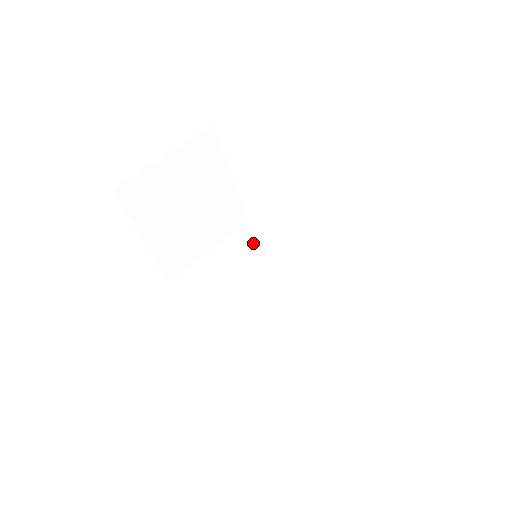
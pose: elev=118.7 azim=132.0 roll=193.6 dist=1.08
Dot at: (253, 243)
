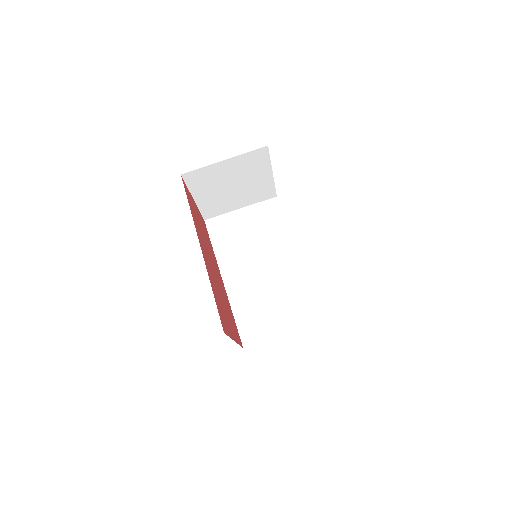
Dot at: (271, 217)
